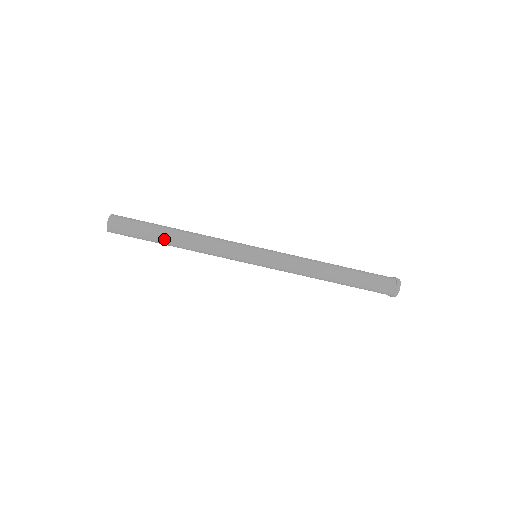
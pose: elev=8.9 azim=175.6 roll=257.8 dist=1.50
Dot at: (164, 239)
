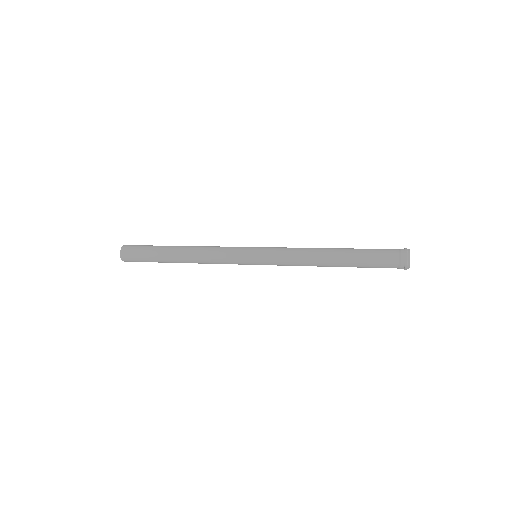
Dot at: occluded
